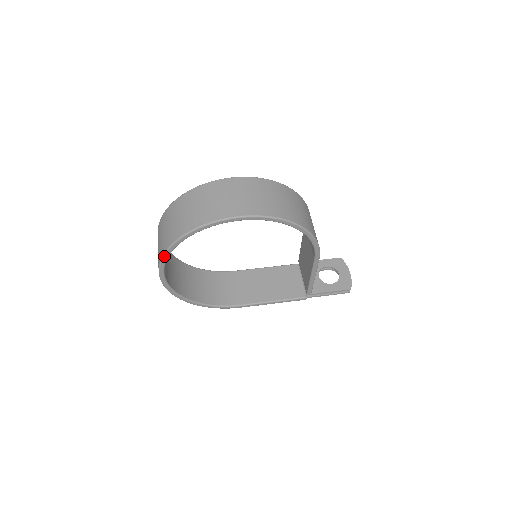
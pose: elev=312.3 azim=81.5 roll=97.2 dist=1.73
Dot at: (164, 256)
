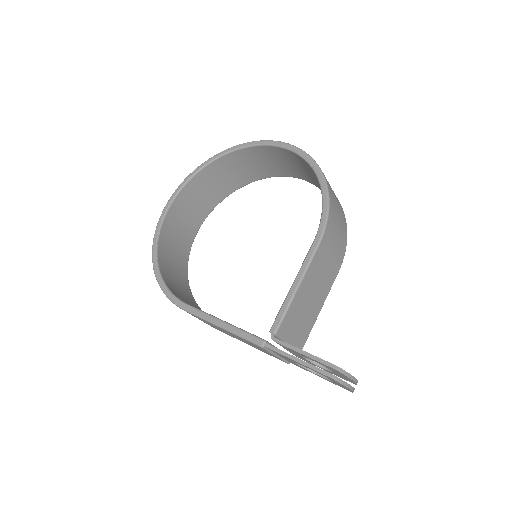
Dot at: (193, 172)
